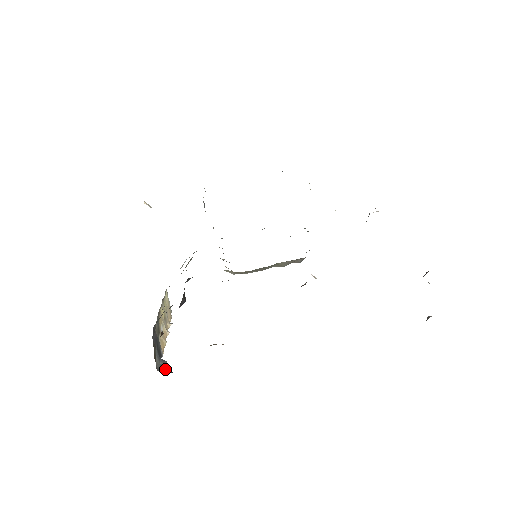
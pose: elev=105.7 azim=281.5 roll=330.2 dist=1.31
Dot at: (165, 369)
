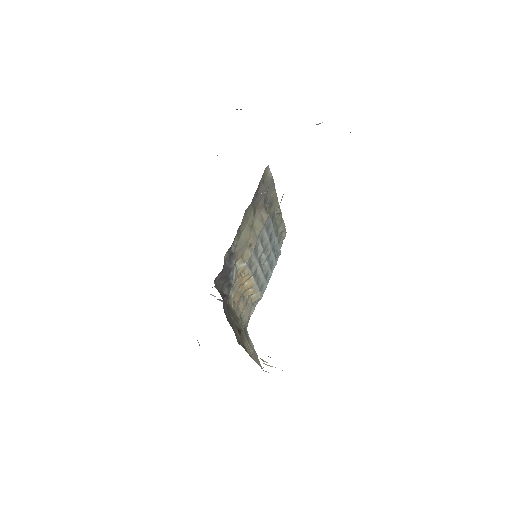
Dot at: occluded
